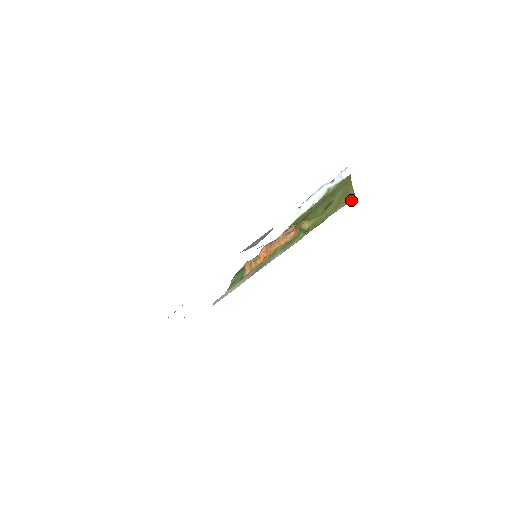
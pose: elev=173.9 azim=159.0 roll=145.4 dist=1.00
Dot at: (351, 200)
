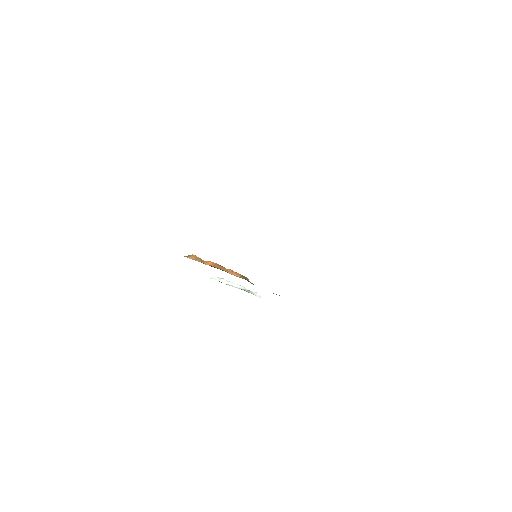
Dot at: occluded
